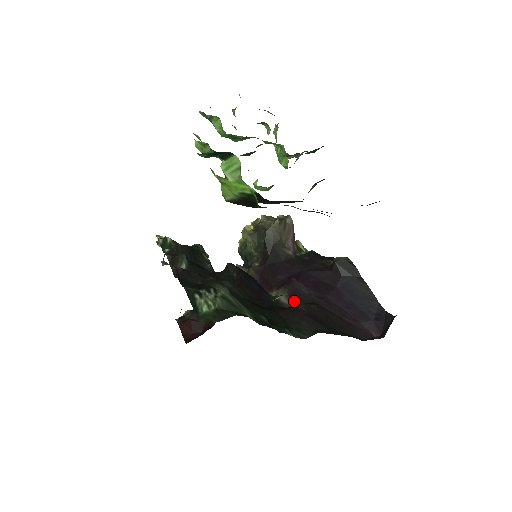
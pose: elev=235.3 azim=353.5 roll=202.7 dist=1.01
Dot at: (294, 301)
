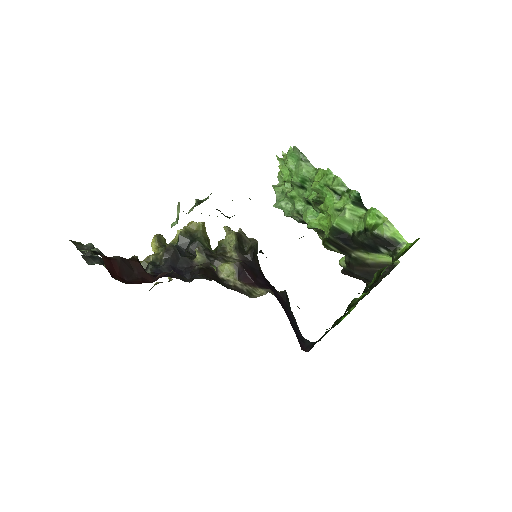
Dot at: occluded
